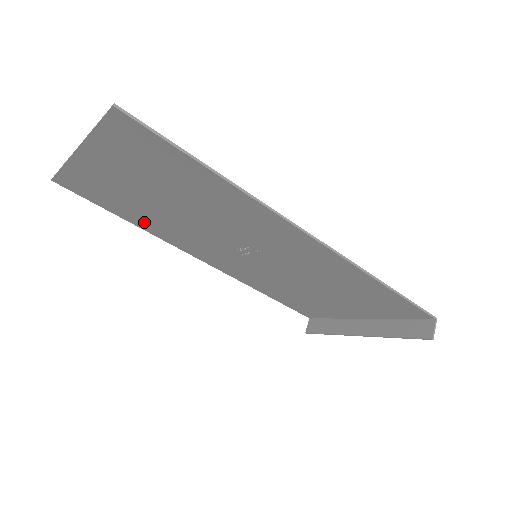
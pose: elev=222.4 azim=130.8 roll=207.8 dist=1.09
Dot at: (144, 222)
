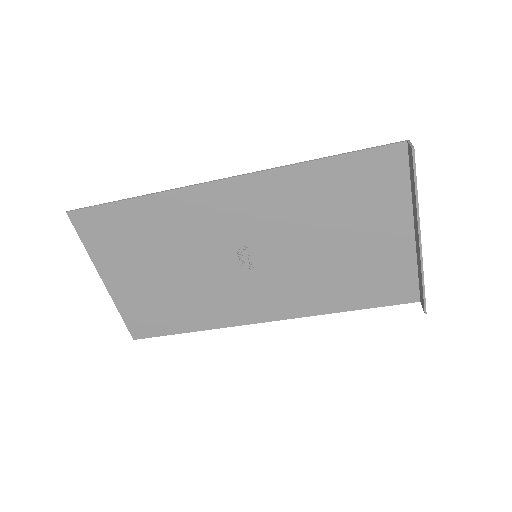
Dot at: (195, 317)
